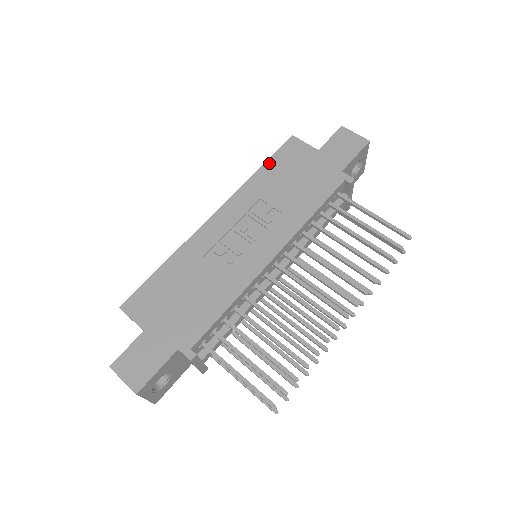
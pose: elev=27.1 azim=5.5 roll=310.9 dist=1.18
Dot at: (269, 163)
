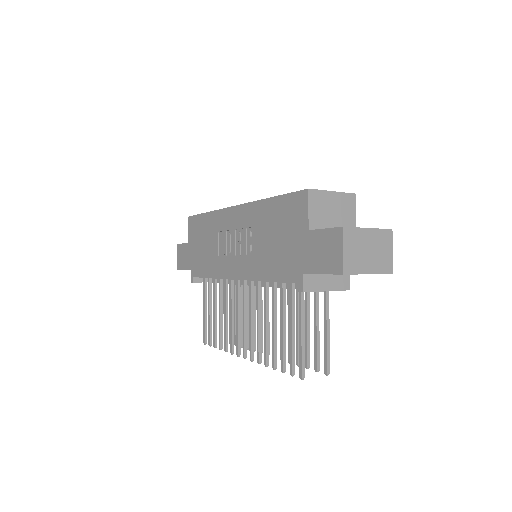
Dot at: (278, 200)
